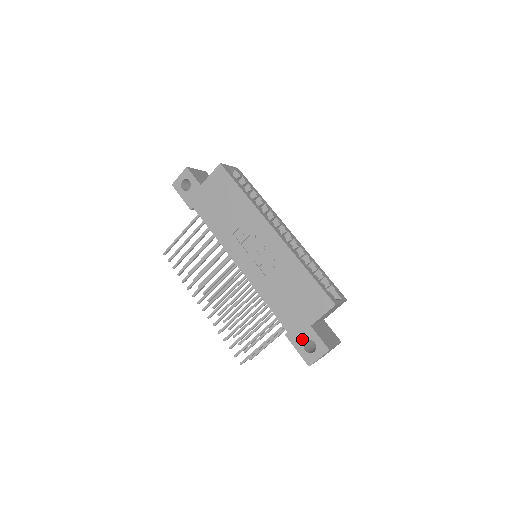
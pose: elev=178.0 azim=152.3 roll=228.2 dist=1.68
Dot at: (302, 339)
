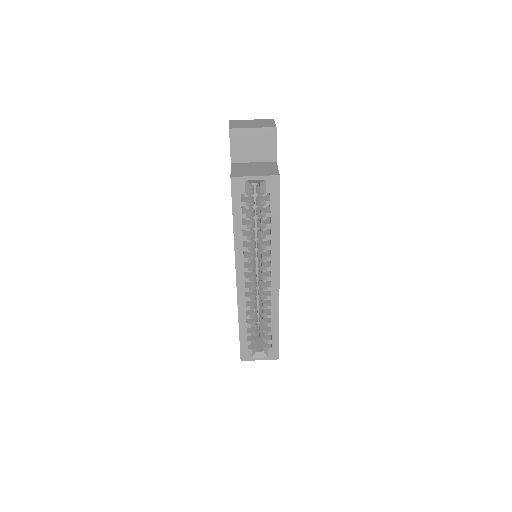
Dot at: occluded
